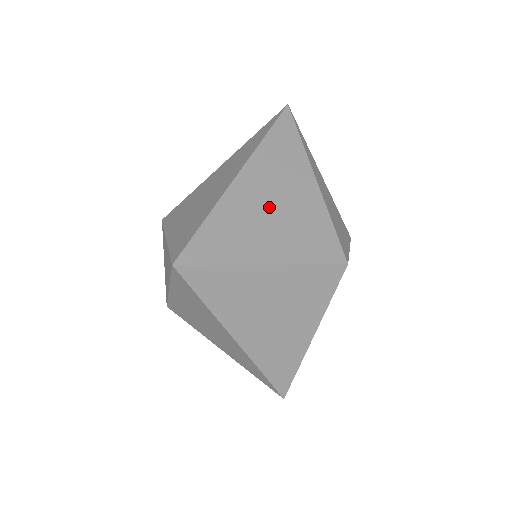
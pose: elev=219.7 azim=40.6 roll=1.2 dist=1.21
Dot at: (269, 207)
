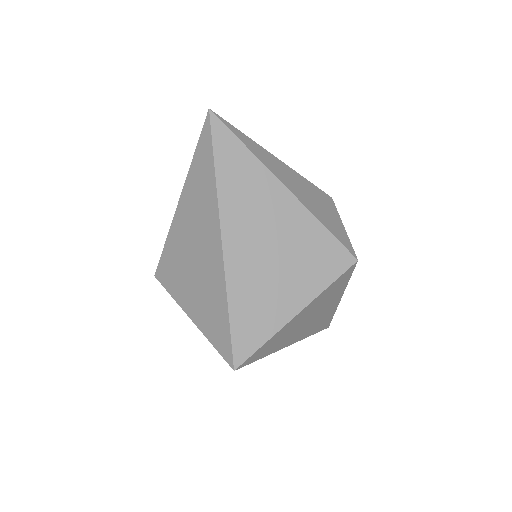
Dot at: (269, 256)
